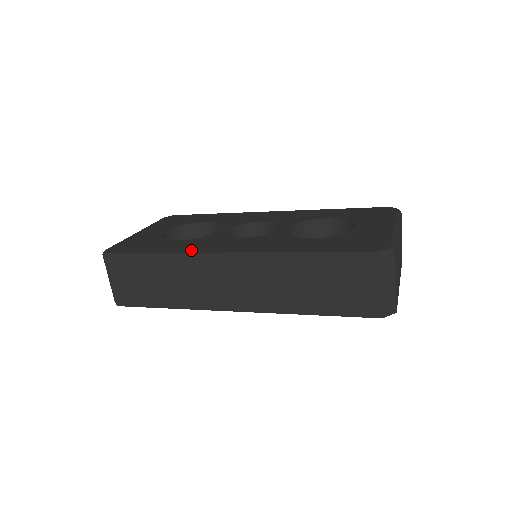
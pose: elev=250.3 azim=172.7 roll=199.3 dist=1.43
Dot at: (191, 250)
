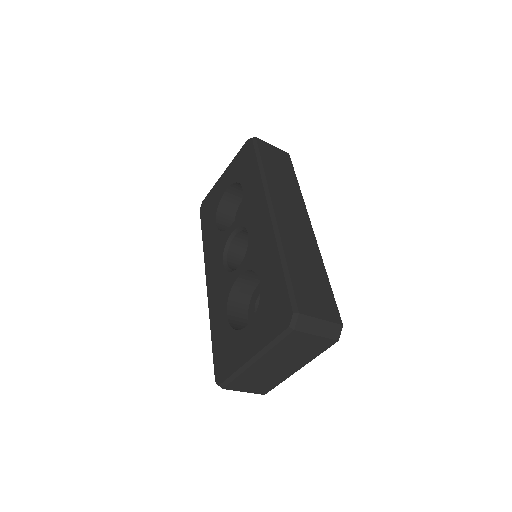
Dot at: (206, 256)
